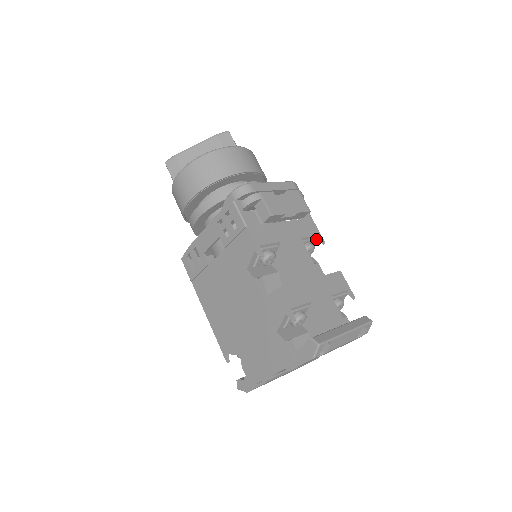
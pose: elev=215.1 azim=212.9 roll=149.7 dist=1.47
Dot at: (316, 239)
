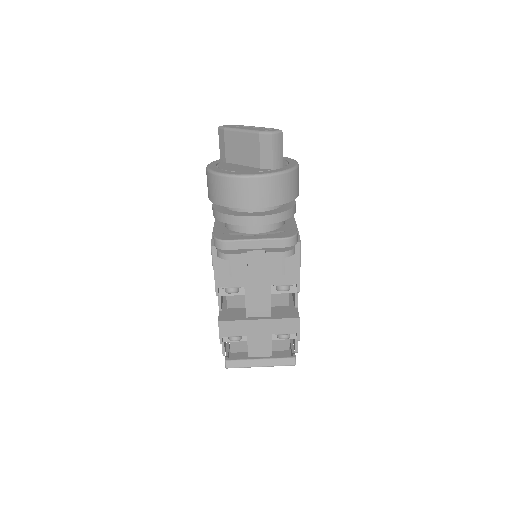
Dot at: (295, 283)
